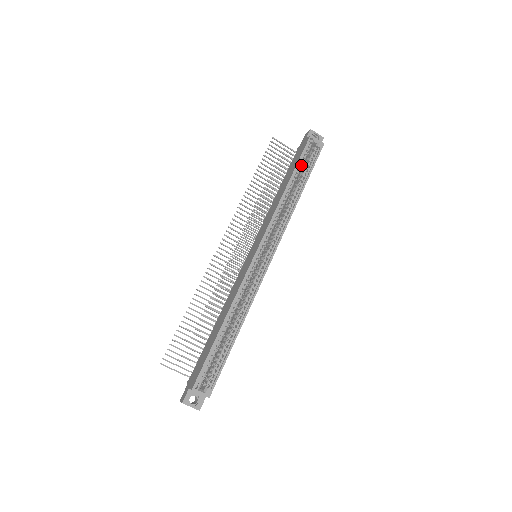
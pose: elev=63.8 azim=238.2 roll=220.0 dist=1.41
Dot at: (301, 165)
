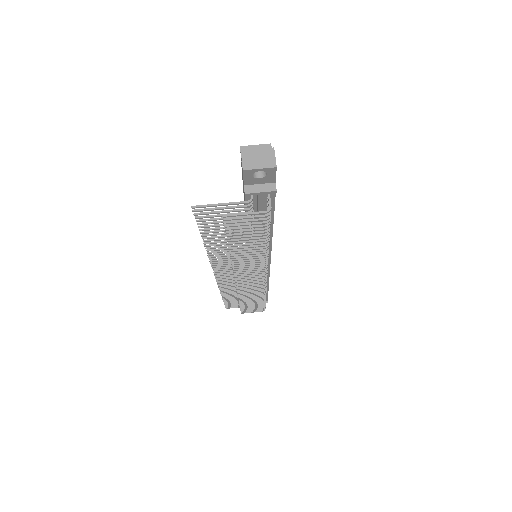
Dot at: occluded
